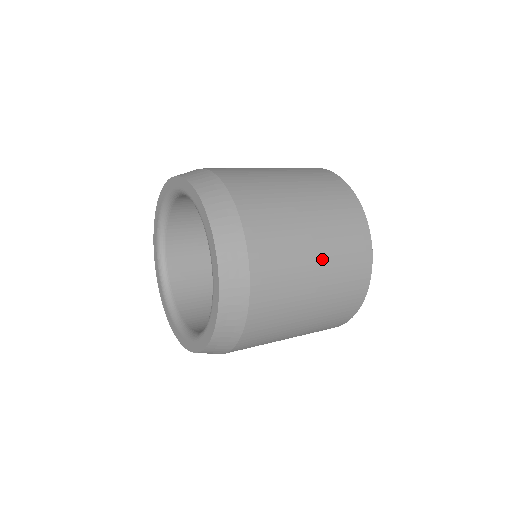
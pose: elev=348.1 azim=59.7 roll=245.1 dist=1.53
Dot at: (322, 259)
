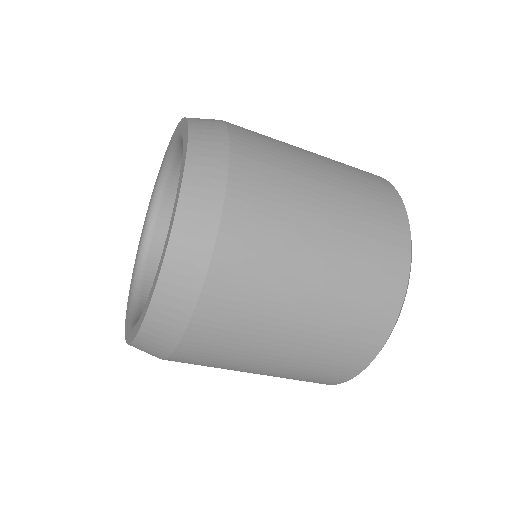
Dot at: (324, 162)
